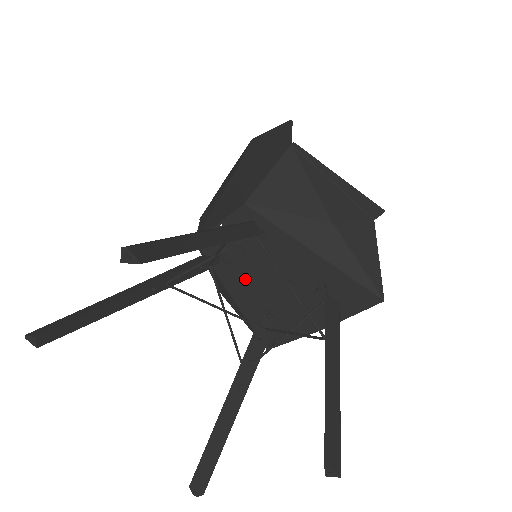
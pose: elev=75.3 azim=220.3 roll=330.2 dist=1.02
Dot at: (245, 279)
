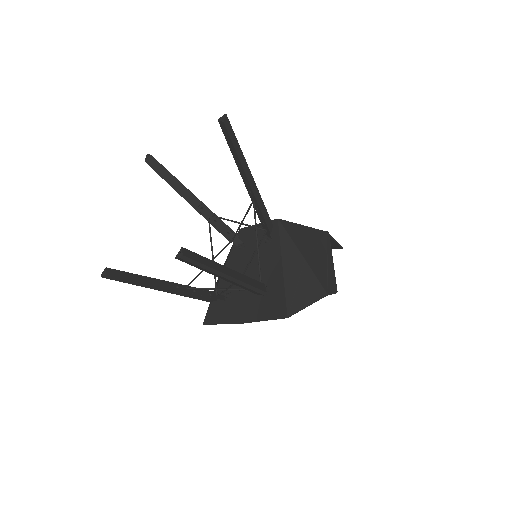
Dot at: (239, 264)
